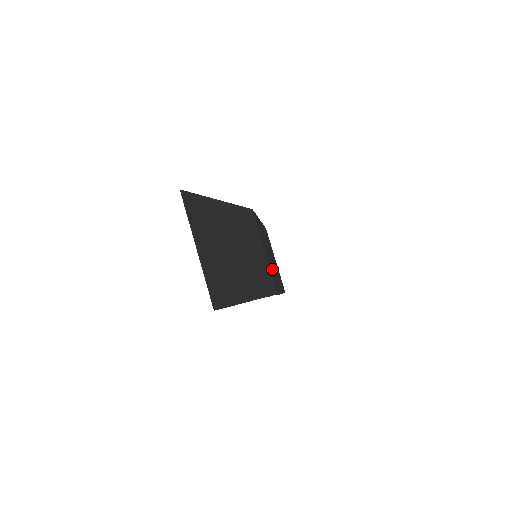
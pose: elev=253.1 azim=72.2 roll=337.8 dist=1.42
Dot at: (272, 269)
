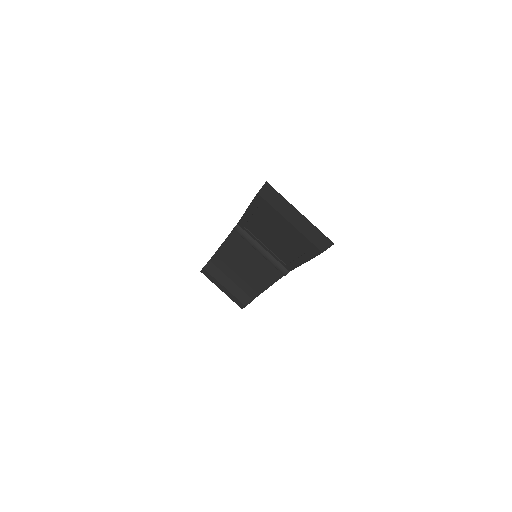
Dot at: occluded
